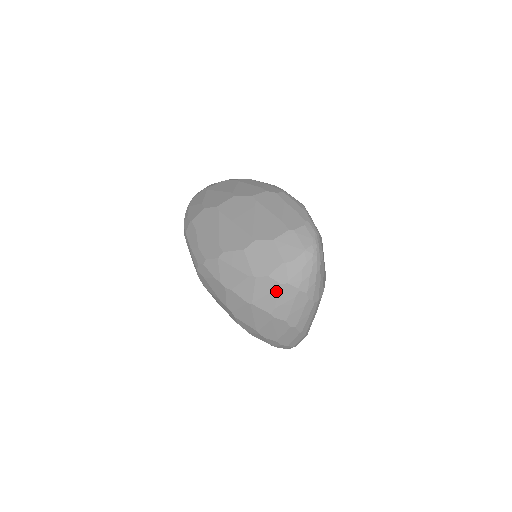
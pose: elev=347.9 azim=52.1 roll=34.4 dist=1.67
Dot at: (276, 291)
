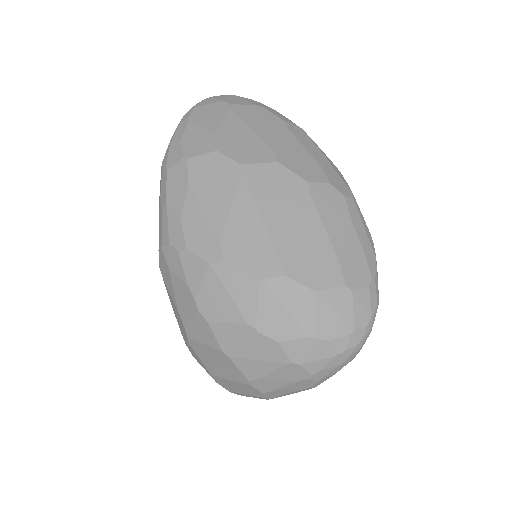
Dot at: (277, 364)
